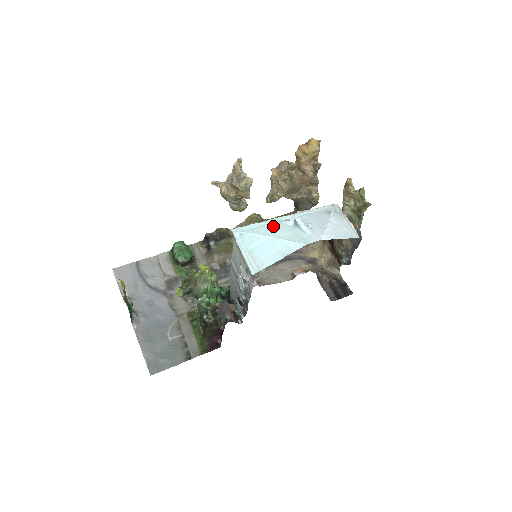
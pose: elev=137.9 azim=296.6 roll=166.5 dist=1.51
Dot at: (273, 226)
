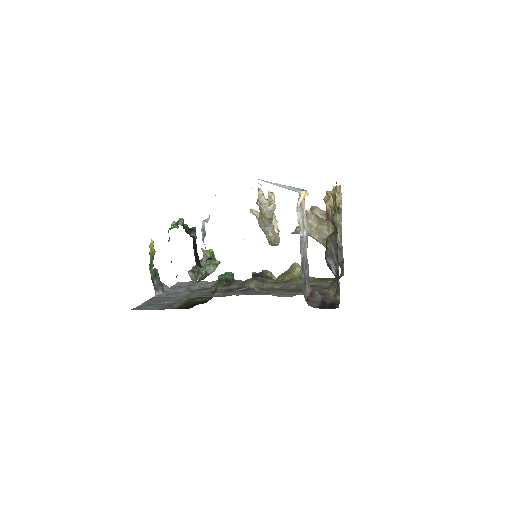
Dot at: occluded
